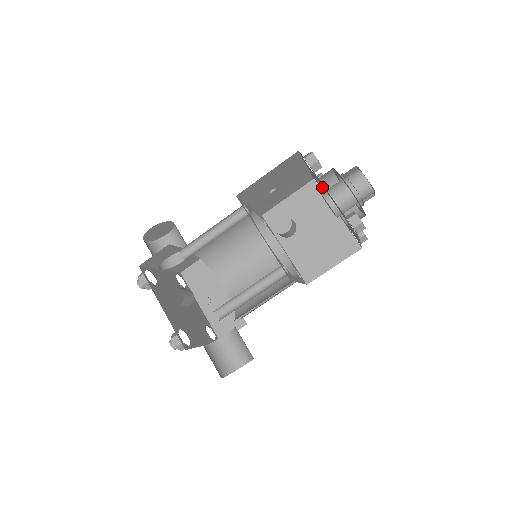
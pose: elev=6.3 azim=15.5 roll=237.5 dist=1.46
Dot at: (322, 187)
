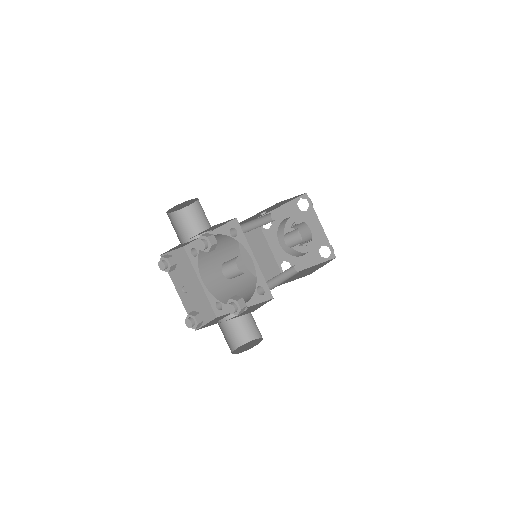
Dot at: (280, 225)
